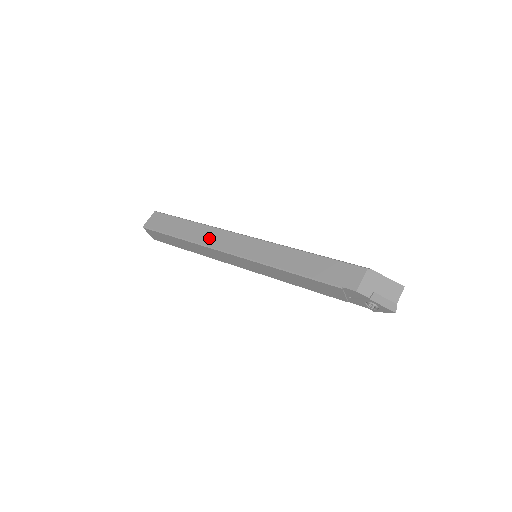
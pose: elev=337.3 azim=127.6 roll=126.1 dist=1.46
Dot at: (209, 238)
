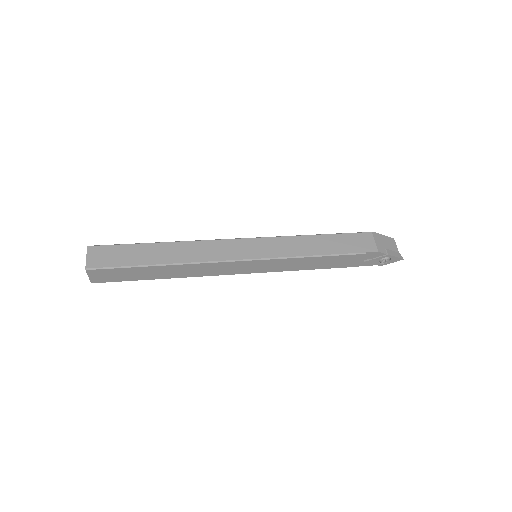
Dot at: (199, 253)
